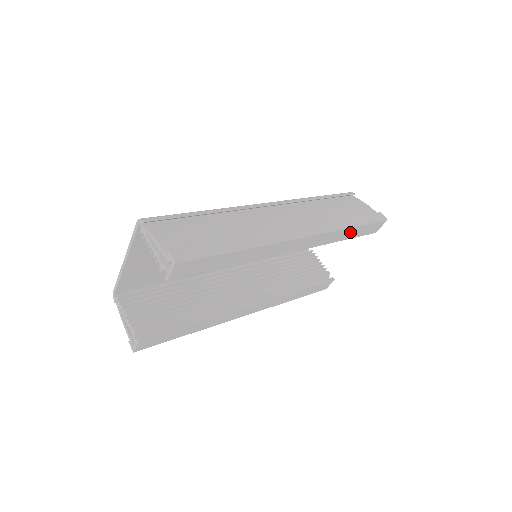
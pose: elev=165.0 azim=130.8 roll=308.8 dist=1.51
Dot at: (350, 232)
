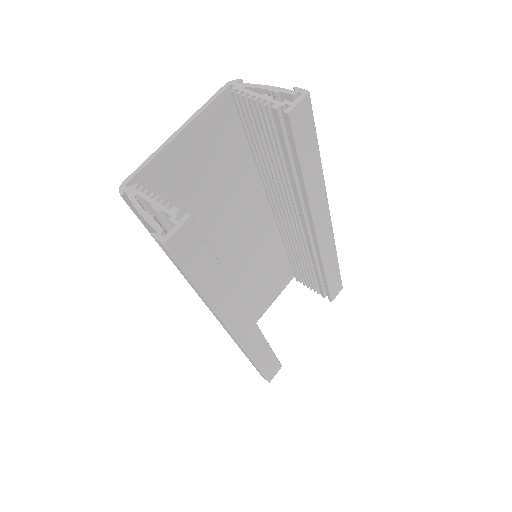
Dot at: (333, 268)
